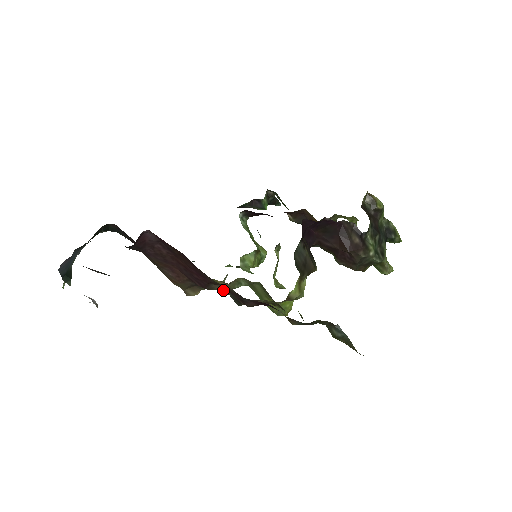
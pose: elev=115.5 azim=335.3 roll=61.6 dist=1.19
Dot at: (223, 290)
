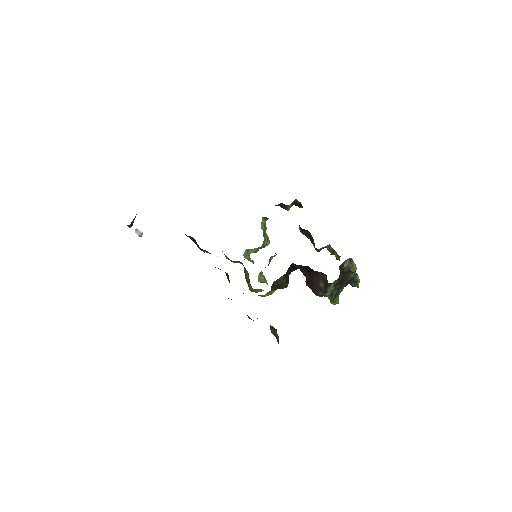
Dot at: occluded
